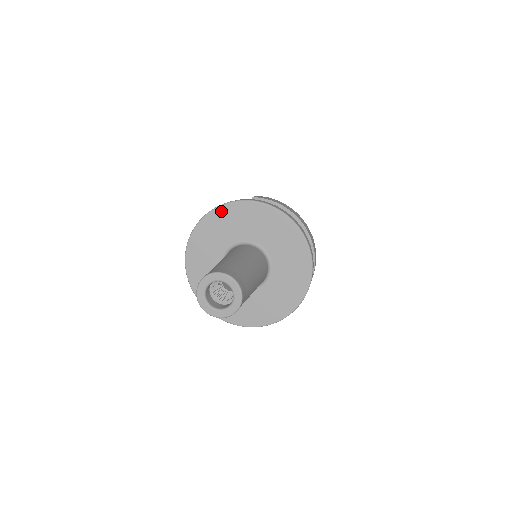
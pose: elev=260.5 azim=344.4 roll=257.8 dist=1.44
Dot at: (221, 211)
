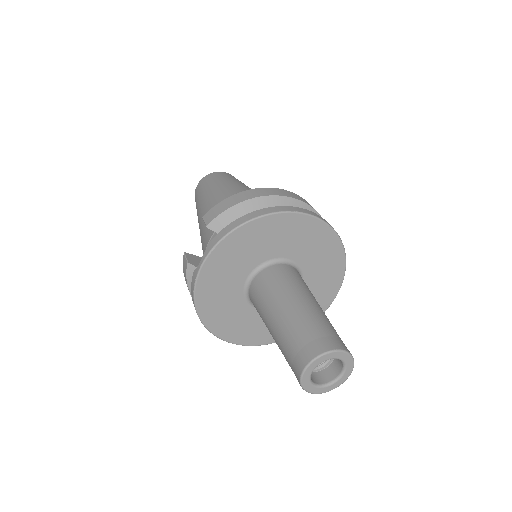
Dot at: (204, 277)
